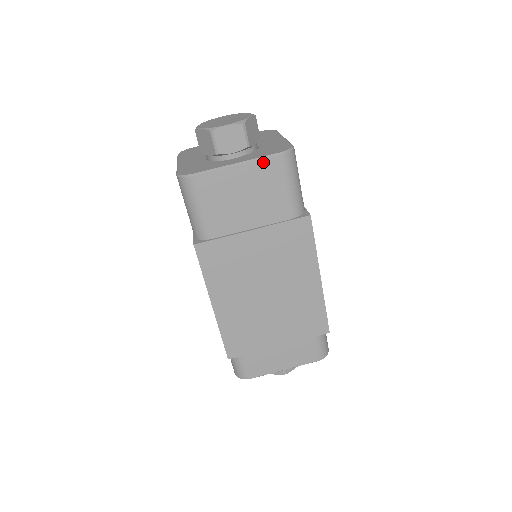
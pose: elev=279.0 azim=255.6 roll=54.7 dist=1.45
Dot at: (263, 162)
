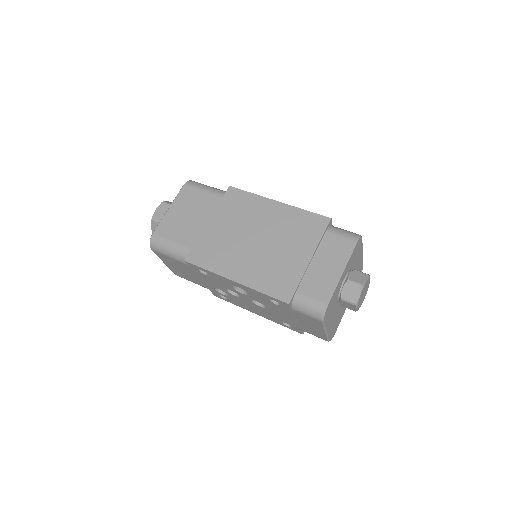
Dot at: (179, 195)
